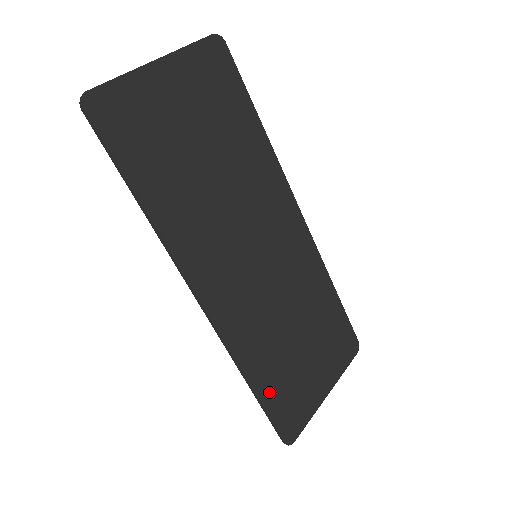
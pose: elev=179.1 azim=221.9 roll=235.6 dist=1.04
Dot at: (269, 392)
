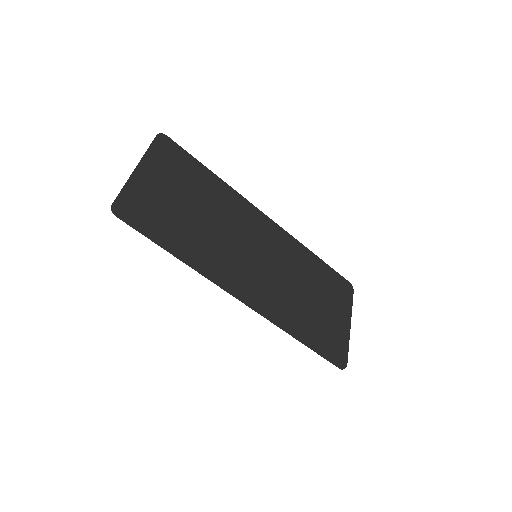
Dot at: (313, 339)
